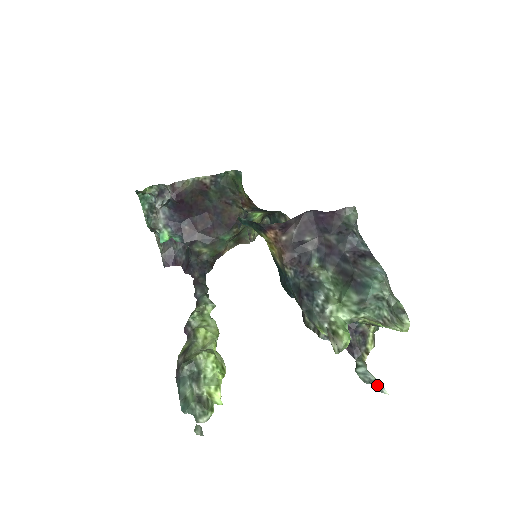
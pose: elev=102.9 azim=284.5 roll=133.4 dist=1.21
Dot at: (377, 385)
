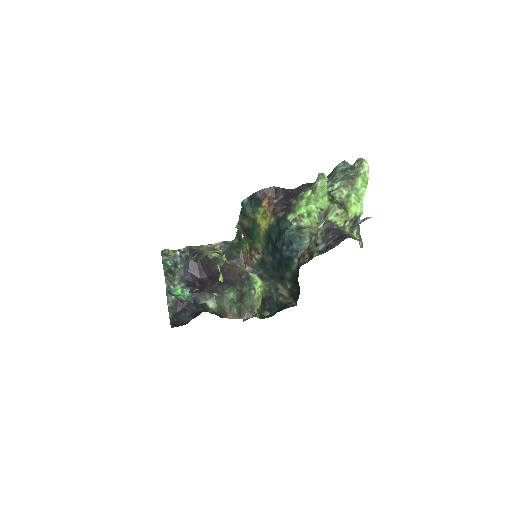
Dot at: occluded
